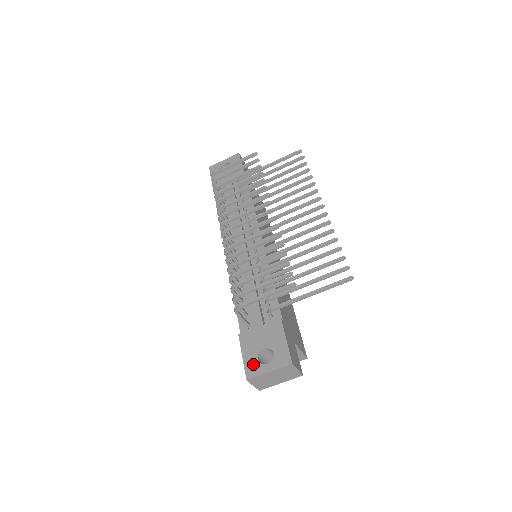
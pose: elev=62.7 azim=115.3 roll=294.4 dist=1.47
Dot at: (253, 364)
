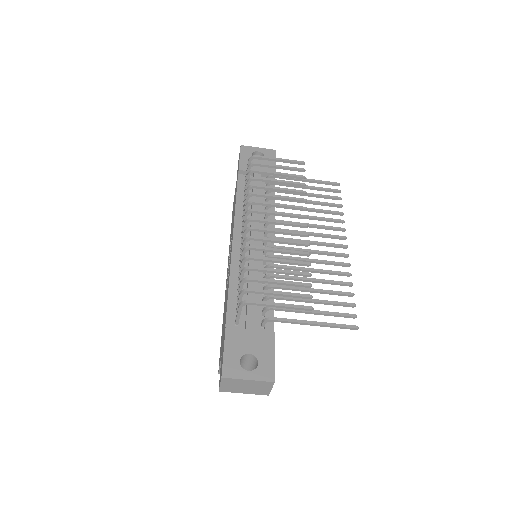
Dot at: (233, 364)
